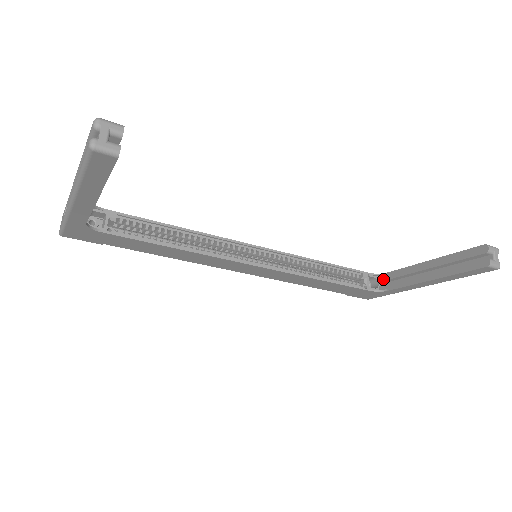
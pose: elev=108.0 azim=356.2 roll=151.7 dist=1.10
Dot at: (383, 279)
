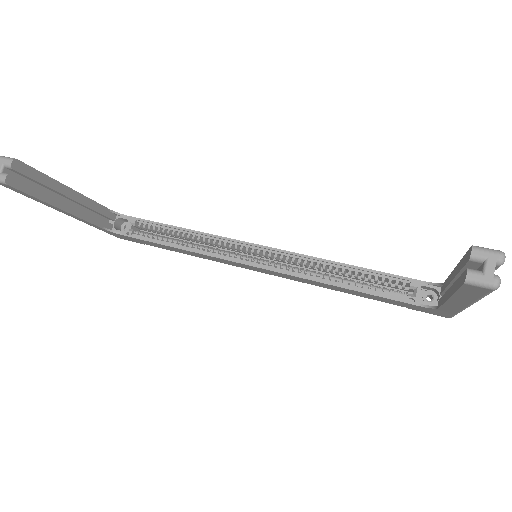
Dot at: (441, 291)
